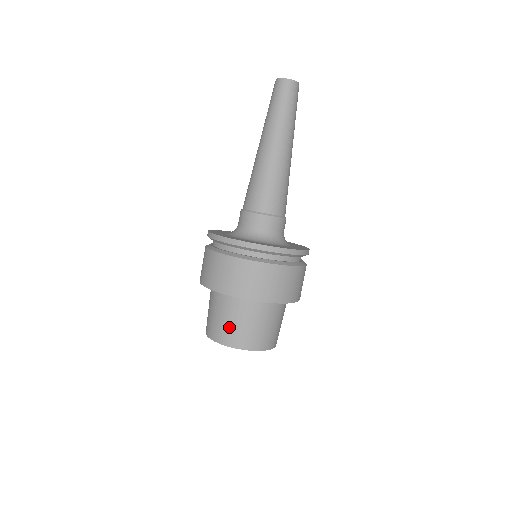
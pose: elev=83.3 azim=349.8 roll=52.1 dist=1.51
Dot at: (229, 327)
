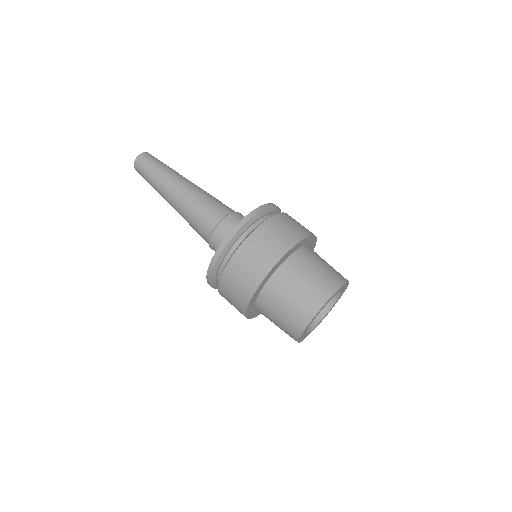
Dot at: (306, 291)
